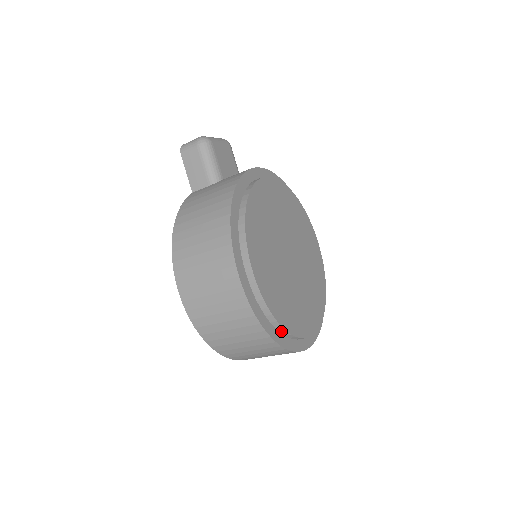
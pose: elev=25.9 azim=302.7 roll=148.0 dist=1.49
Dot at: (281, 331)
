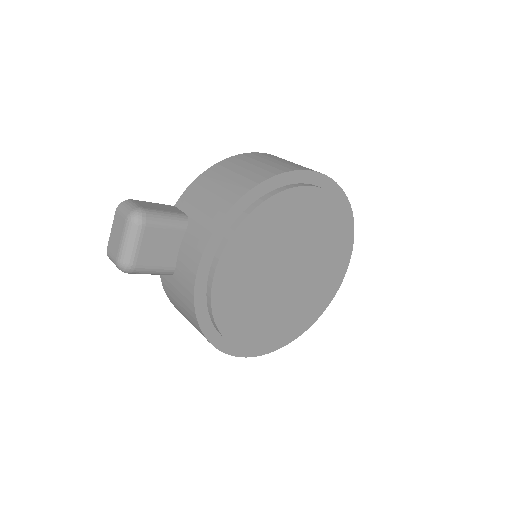
Dot at: occluded
